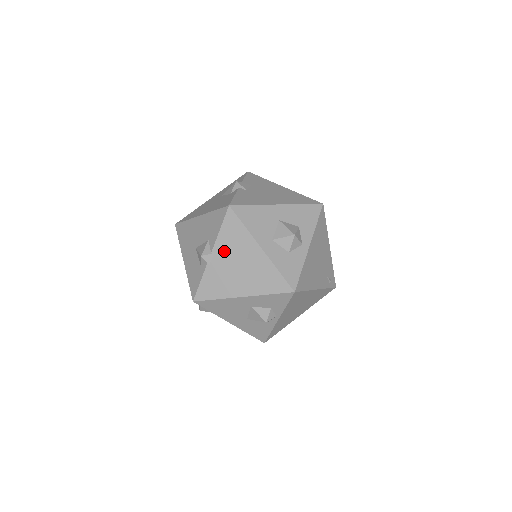
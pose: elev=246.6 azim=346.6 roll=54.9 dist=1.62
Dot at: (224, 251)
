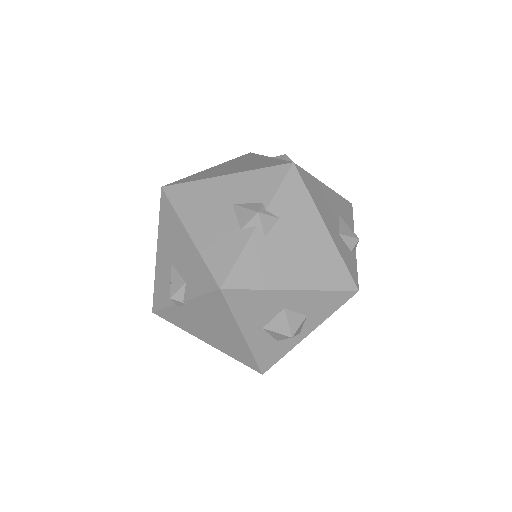
Dot at: (199, 310)
